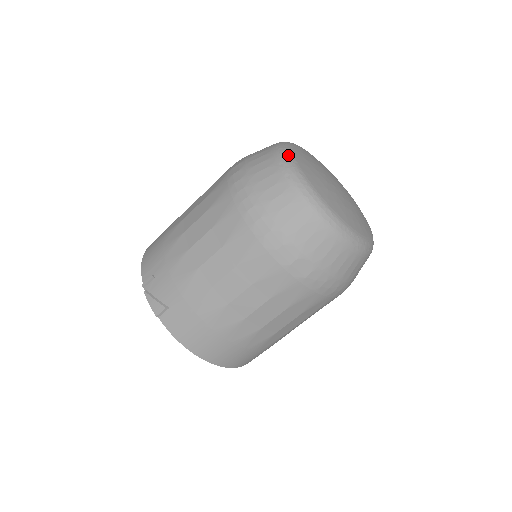
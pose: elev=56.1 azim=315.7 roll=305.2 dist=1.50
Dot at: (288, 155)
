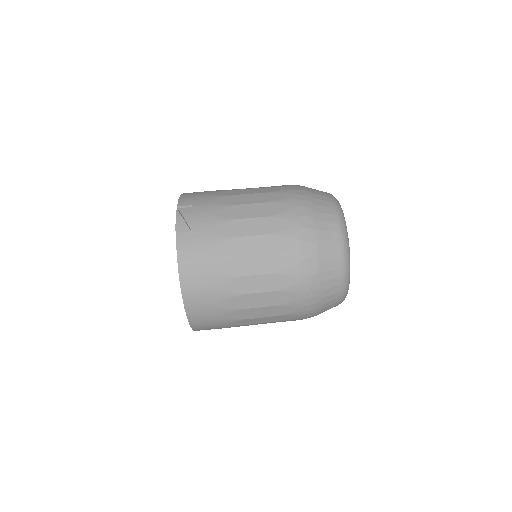
Dot at: (338, 201)
